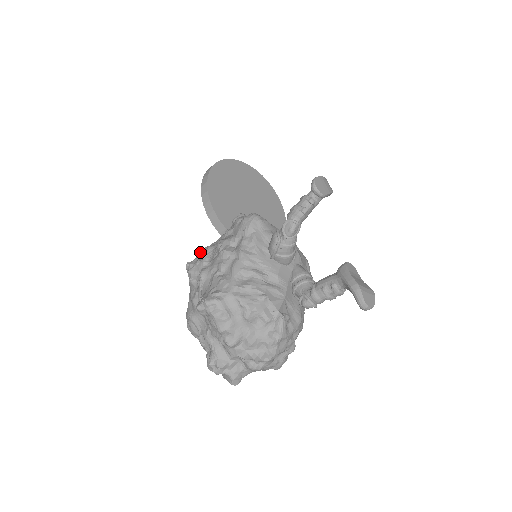
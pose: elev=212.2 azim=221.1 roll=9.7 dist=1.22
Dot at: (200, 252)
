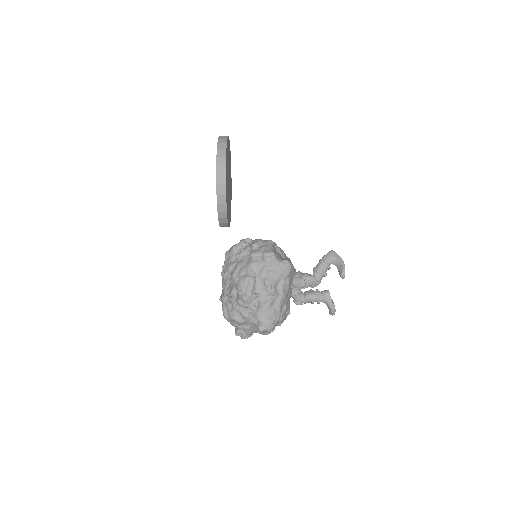
Dot at: (248, 283)
